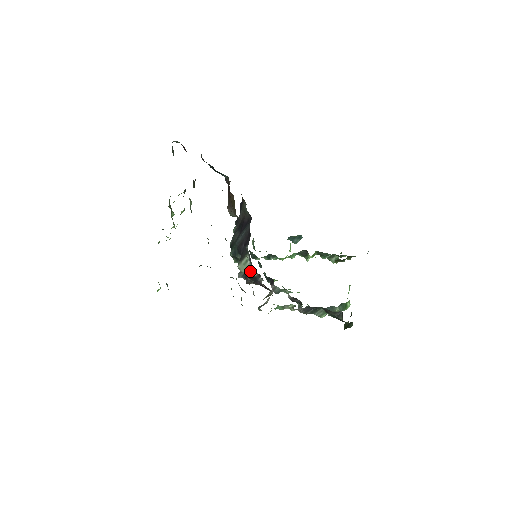
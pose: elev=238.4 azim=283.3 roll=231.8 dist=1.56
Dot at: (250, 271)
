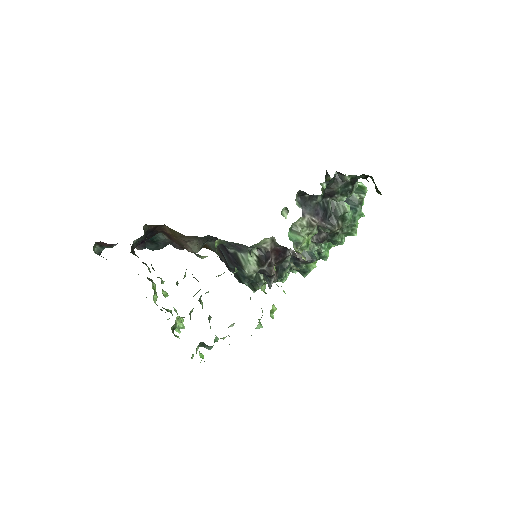
Dot at: (252, 258)
